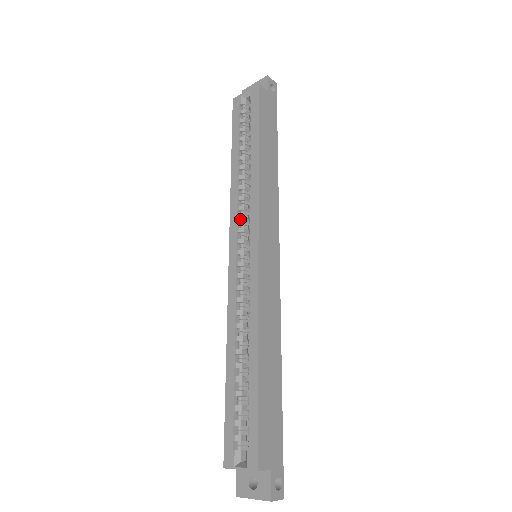
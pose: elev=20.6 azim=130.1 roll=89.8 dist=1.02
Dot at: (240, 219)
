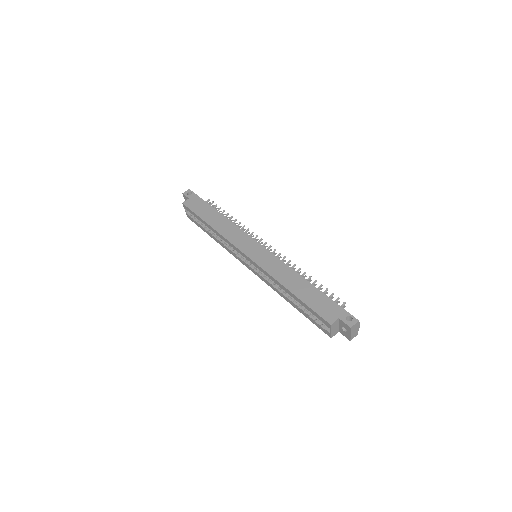
Dot at: (235, 253)
